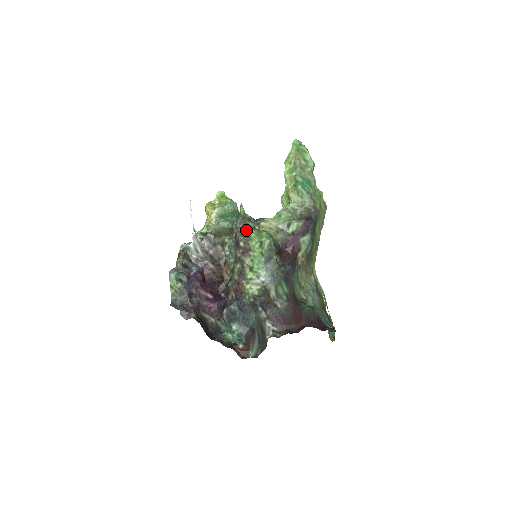
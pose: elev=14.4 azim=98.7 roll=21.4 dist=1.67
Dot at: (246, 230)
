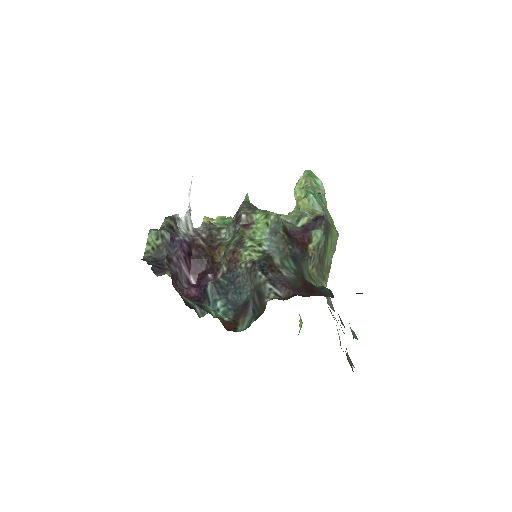
Dot at: (250, 210)
